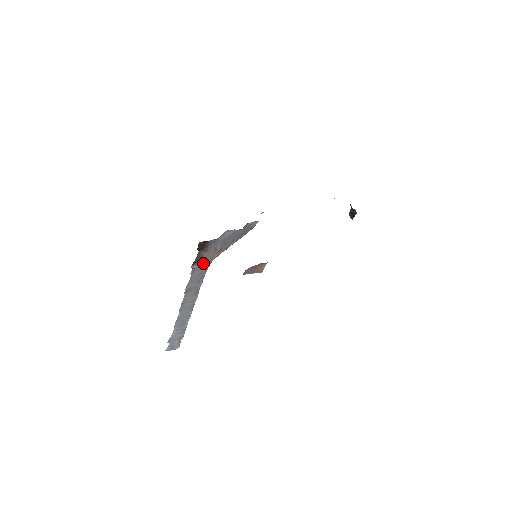
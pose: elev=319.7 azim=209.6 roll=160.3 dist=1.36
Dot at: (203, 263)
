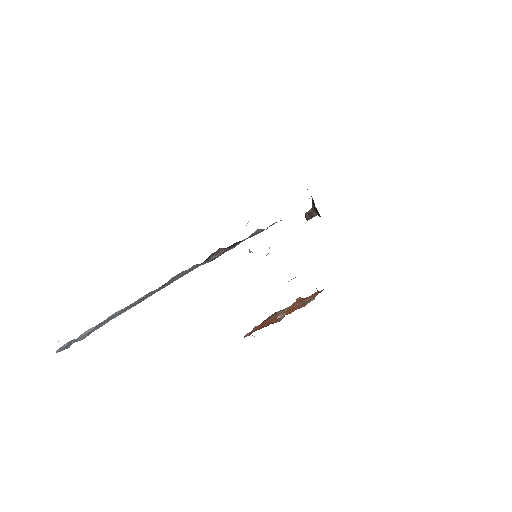
Dot at: (208, 261)
